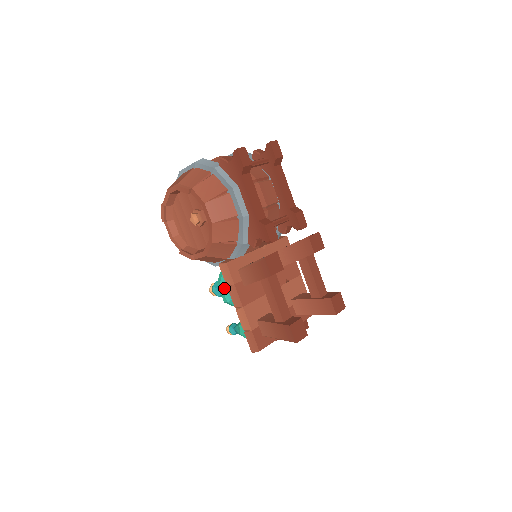
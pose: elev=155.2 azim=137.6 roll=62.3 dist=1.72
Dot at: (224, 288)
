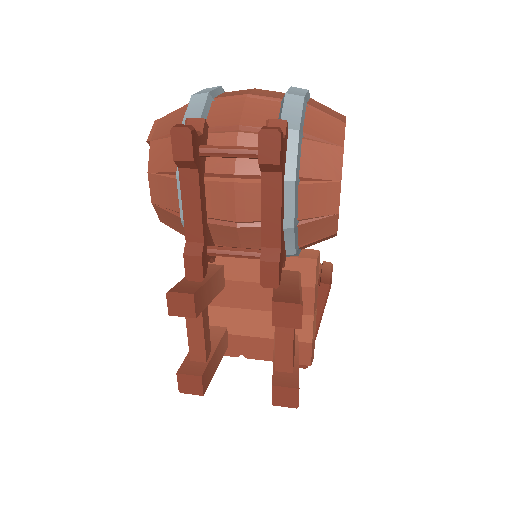
Dot at: occluded
